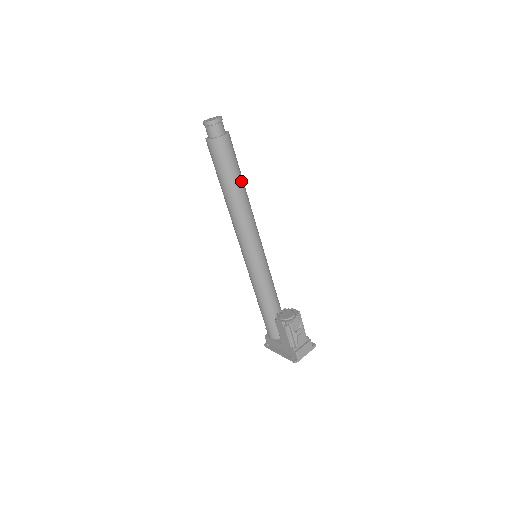
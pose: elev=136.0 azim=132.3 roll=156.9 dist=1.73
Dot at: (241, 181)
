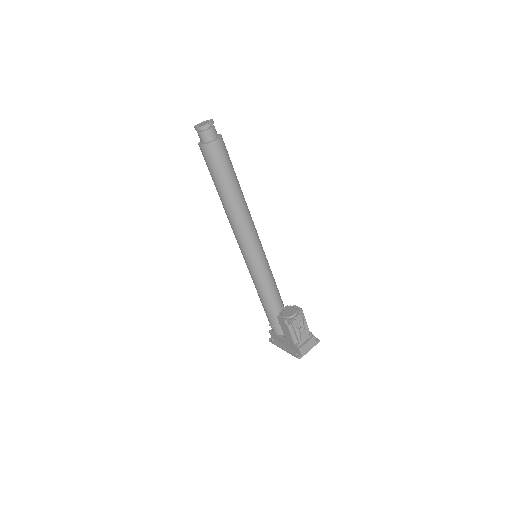
Dot at: (237, 184)
